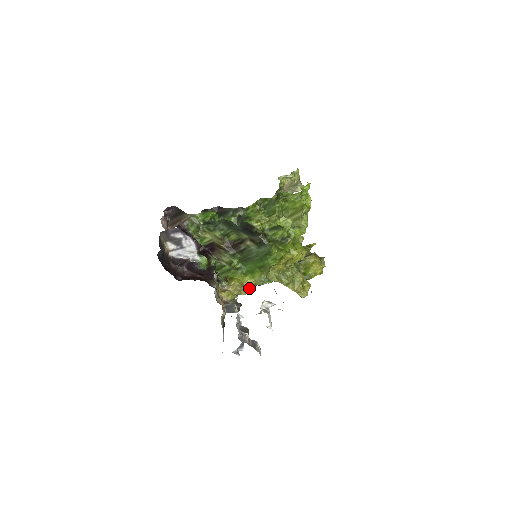
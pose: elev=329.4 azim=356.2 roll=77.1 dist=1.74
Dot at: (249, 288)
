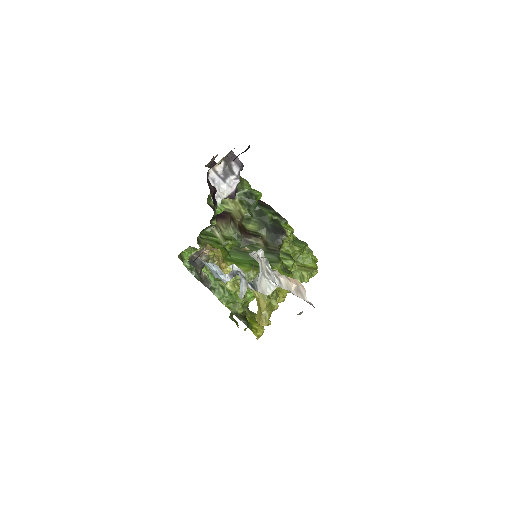
Dot at: (222, 271)
